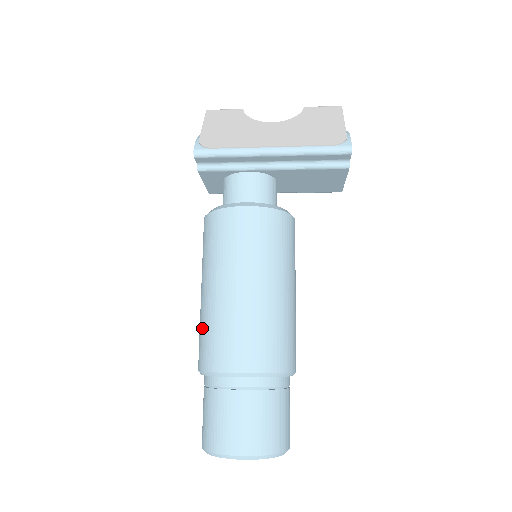
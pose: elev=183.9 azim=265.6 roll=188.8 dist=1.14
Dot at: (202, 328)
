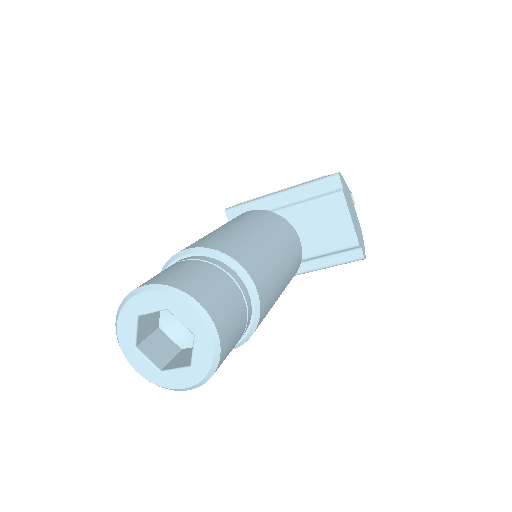
Dot at: occluded
